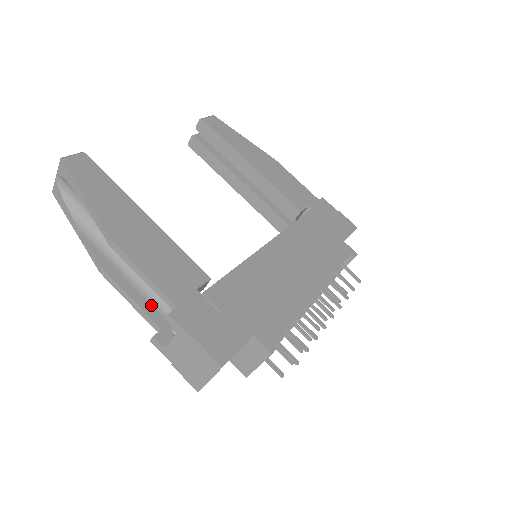
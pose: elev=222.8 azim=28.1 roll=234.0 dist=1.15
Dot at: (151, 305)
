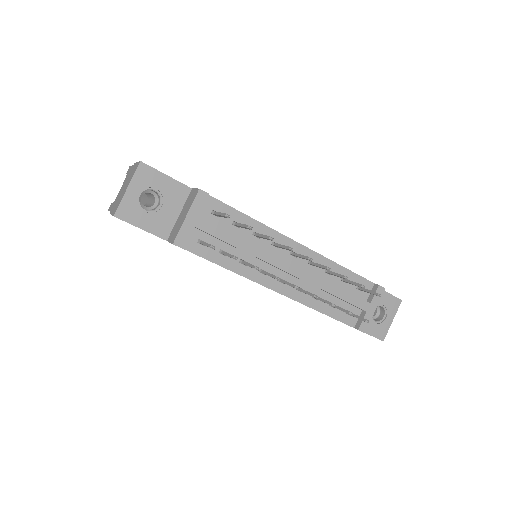
Dot at: occluded
